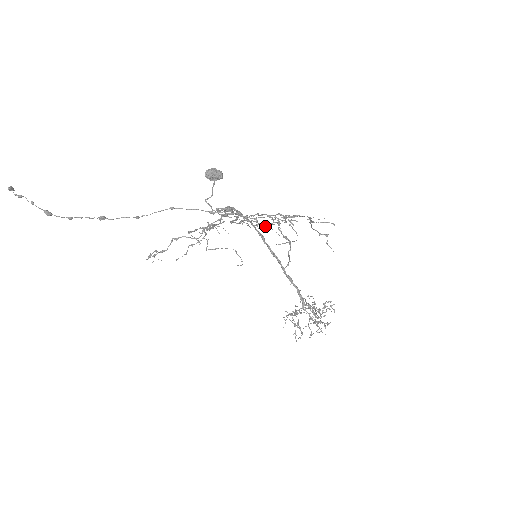
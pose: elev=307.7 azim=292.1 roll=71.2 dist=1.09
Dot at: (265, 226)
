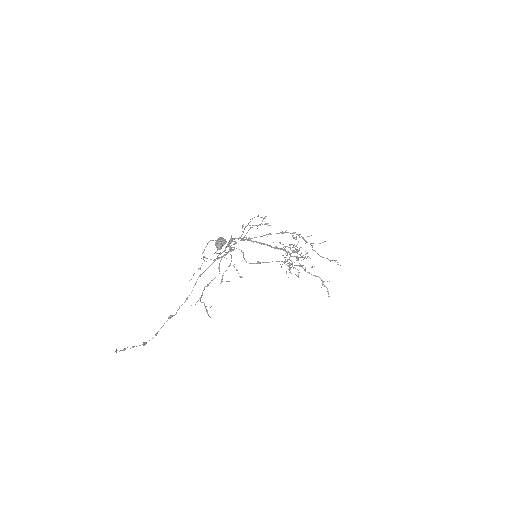
Dot at: (289, 268)
